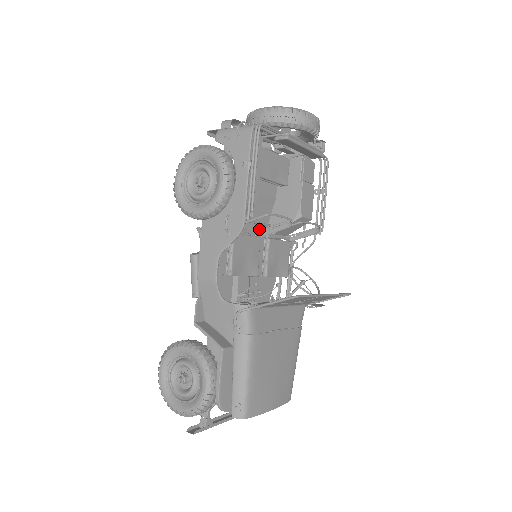
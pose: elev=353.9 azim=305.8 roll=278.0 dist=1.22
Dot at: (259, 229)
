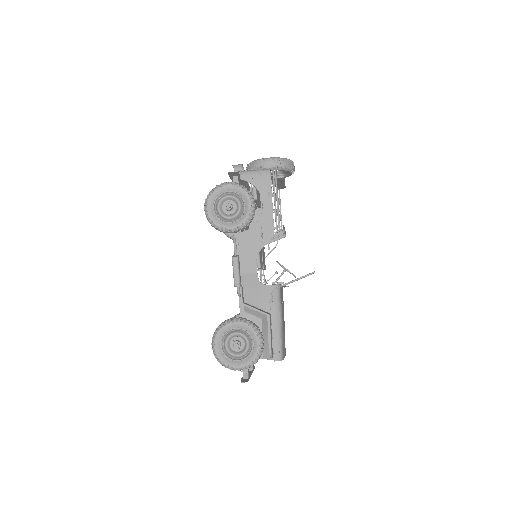
Dot at: occluded
